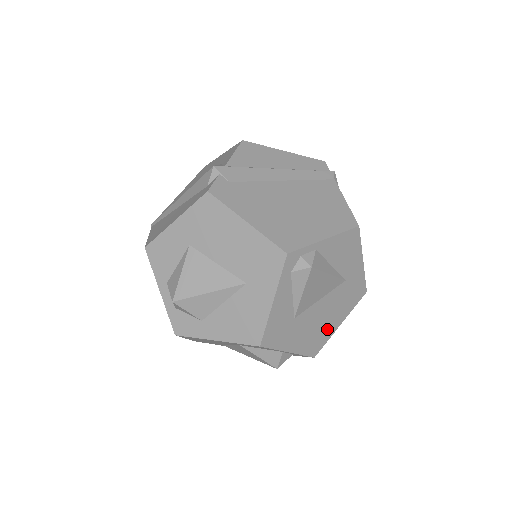
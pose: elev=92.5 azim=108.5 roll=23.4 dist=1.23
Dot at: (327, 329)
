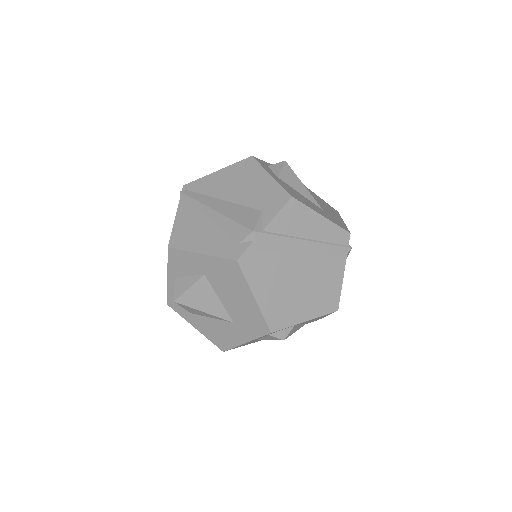
Dot at: occluded
